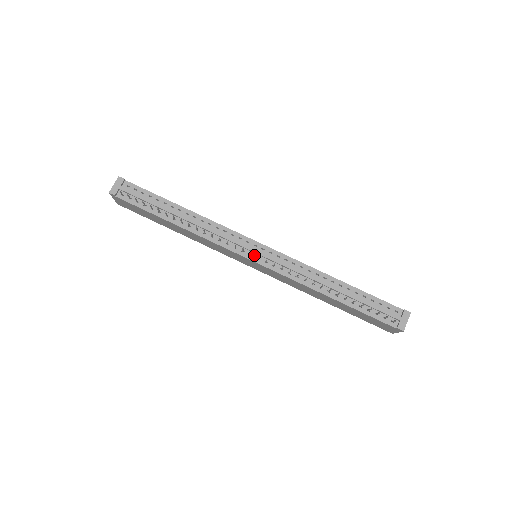
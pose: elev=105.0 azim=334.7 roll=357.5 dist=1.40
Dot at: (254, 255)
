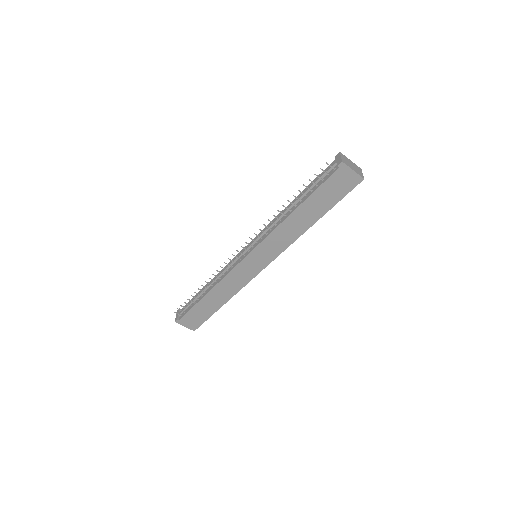
Dot at: (246, 253)
